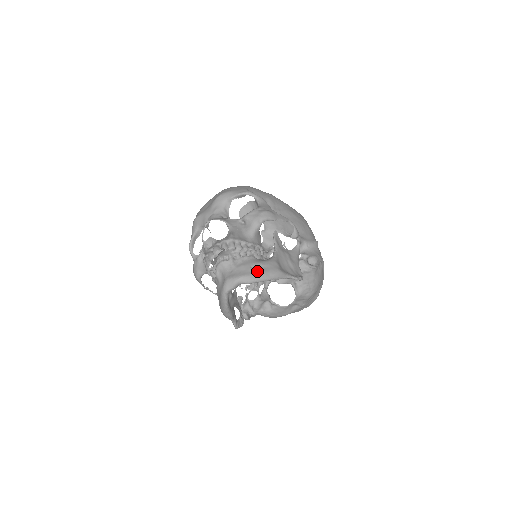
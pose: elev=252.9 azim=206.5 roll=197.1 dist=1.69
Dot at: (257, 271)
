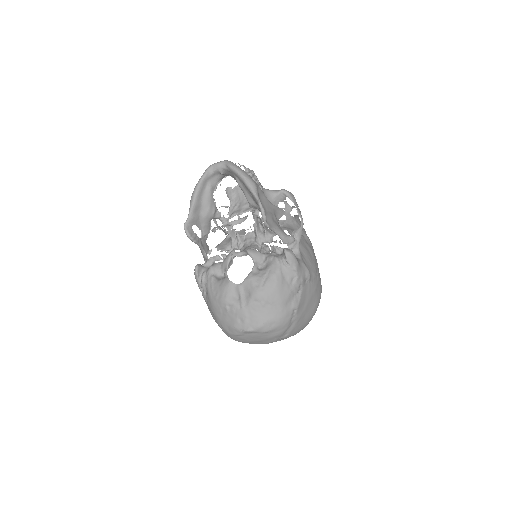
Dot at: (243, 170)
